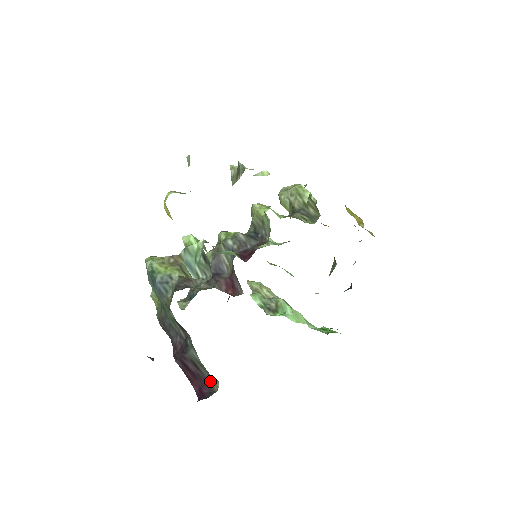
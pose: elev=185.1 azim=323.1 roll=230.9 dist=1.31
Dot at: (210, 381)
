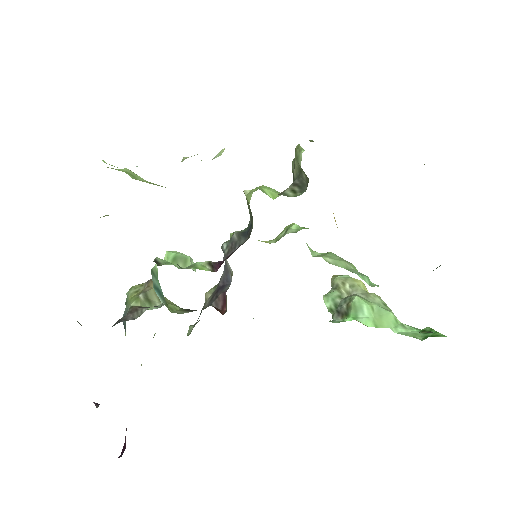
Dot at: occluded
